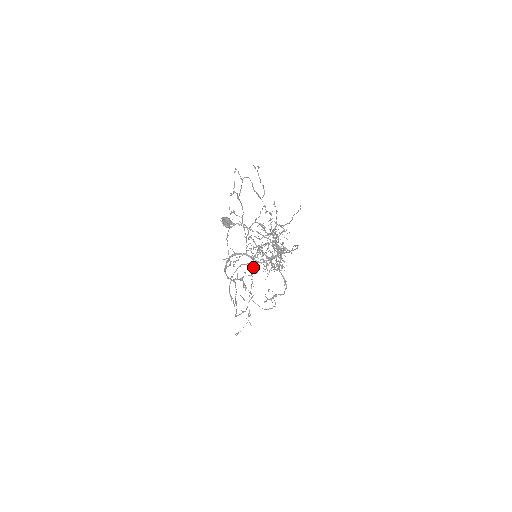
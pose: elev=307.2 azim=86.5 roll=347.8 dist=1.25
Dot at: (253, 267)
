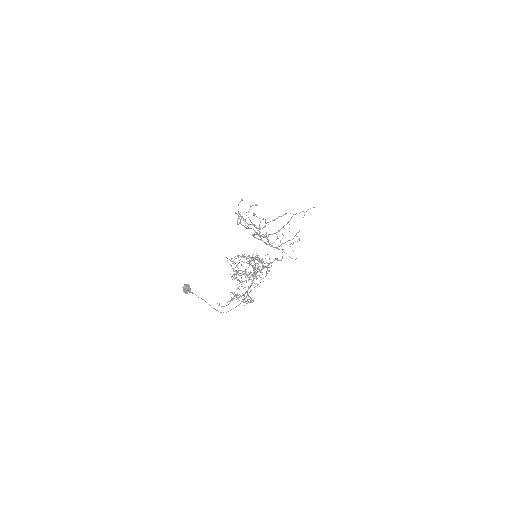
Dot at: occluded
